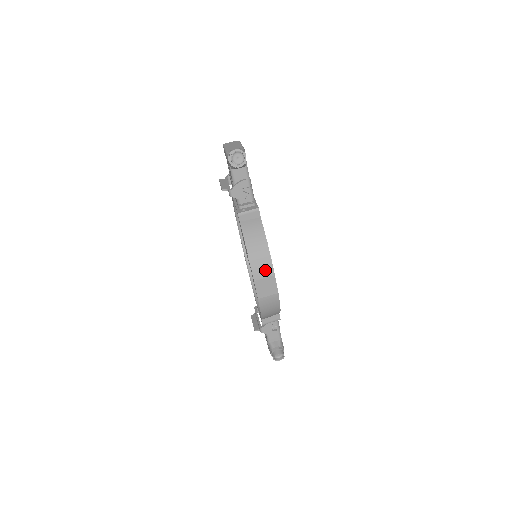
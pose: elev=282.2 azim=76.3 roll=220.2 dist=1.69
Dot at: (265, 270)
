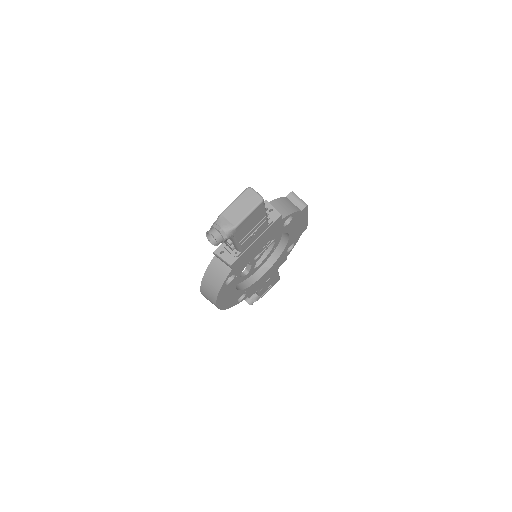
Dot at: (210, 298)
